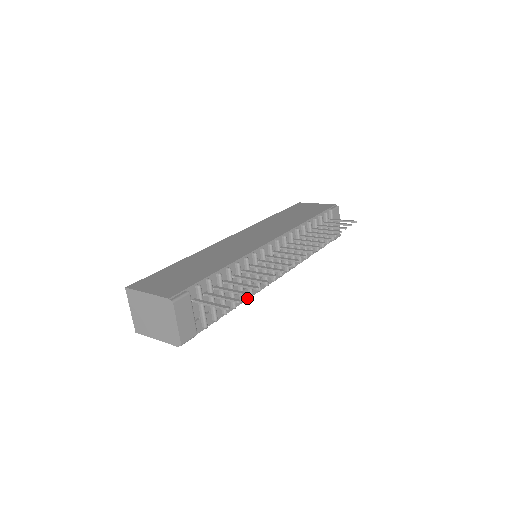
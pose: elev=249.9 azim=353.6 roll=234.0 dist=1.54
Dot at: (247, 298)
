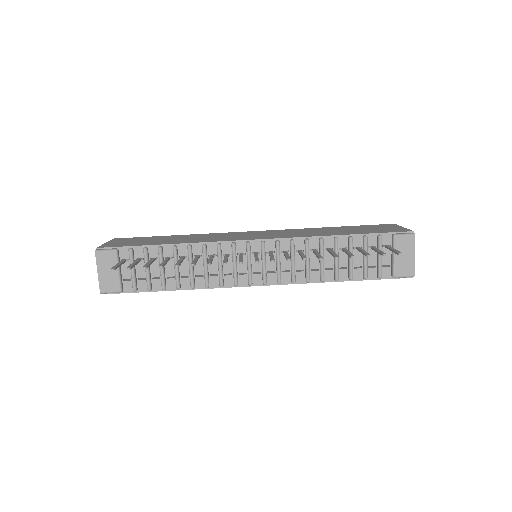
Dot at: (203, 287)
